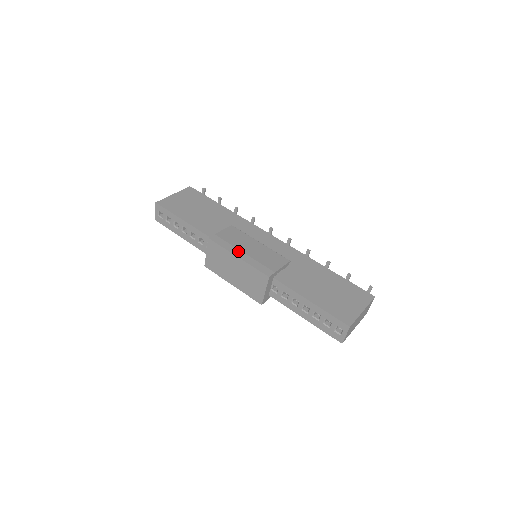
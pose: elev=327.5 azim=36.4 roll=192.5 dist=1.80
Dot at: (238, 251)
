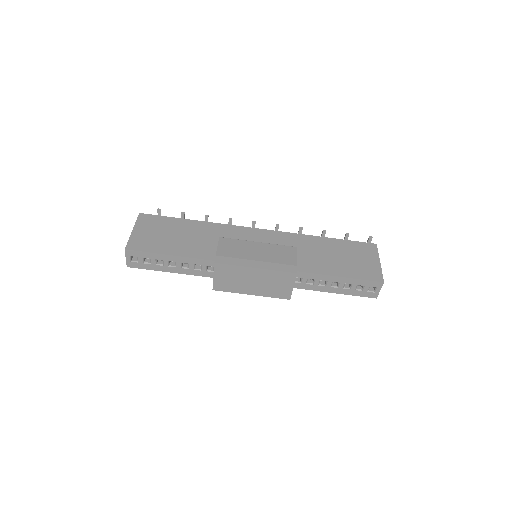
Dot at: (251, 262)
